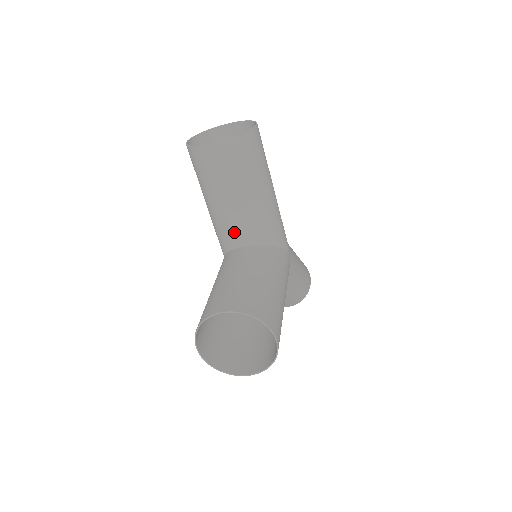
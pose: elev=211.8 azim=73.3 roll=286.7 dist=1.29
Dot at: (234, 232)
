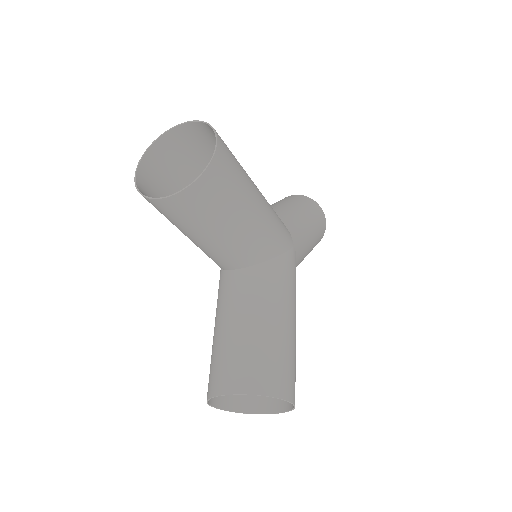
Dot at: (223, 260)
